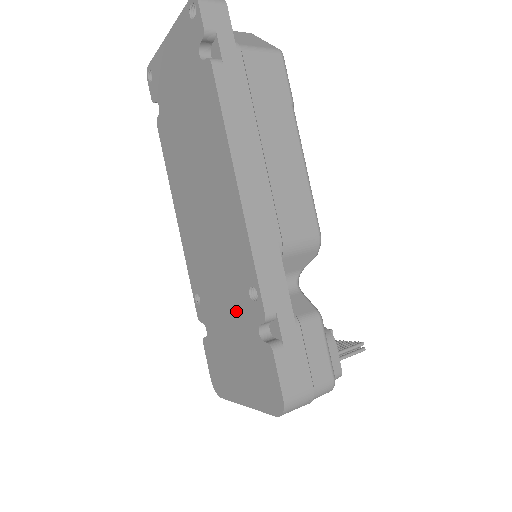
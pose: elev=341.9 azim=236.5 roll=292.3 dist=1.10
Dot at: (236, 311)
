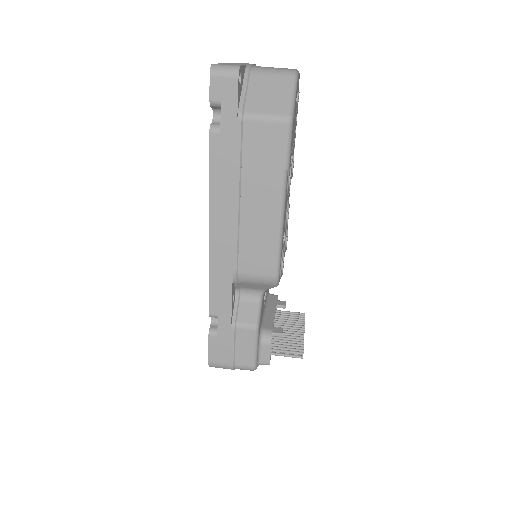
Dot at: occluded
